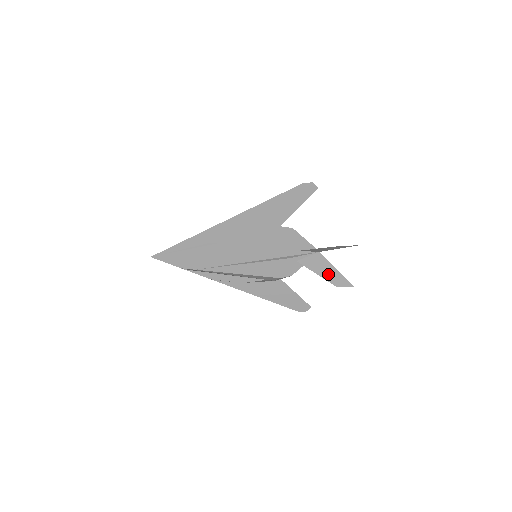
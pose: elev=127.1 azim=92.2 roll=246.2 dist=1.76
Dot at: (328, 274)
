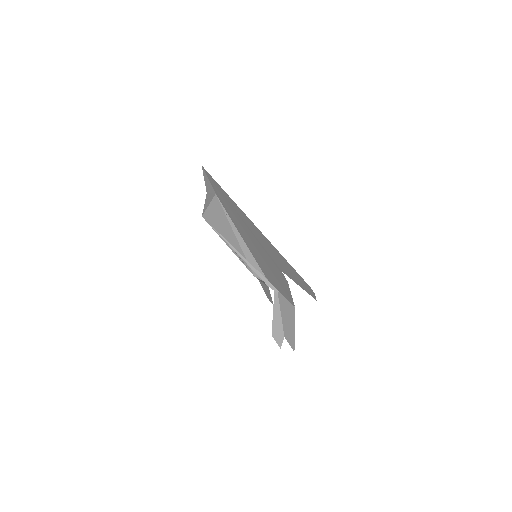
Dot at: (279, 323)
